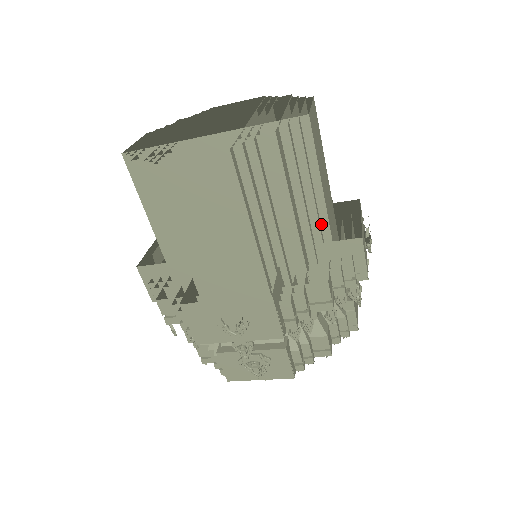
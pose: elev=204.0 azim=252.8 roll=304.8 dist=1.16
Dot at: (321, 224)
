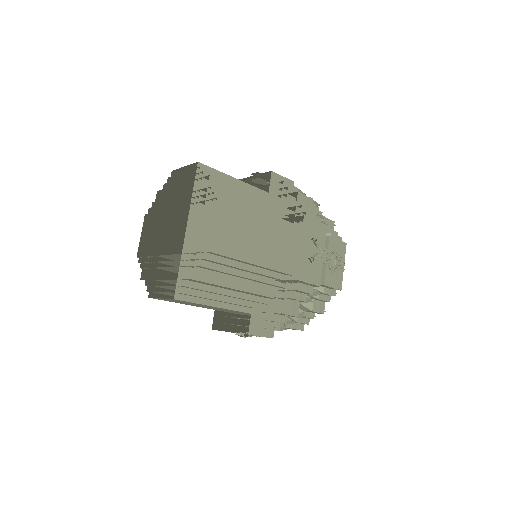
Dot at: (269, 270)
